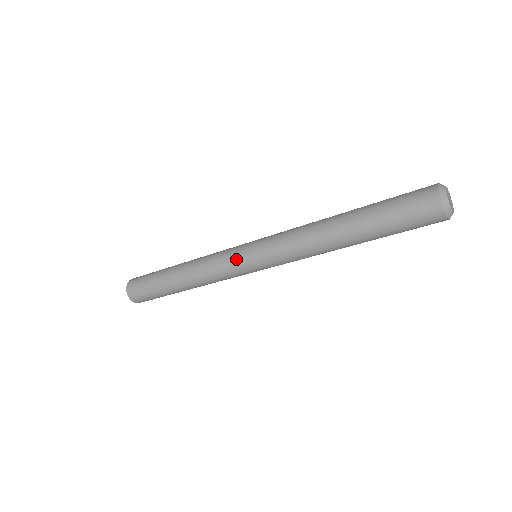
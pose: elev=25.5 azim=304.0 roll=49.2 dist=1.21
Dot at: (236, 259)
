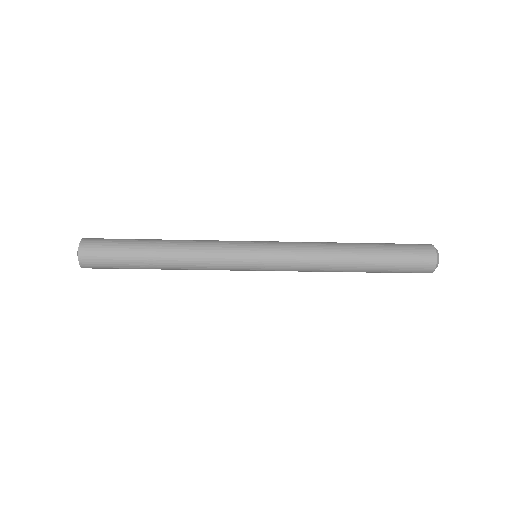
Dot at: (242, 245)
